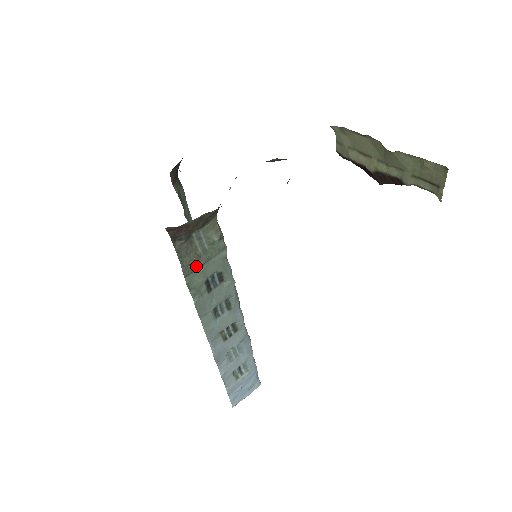
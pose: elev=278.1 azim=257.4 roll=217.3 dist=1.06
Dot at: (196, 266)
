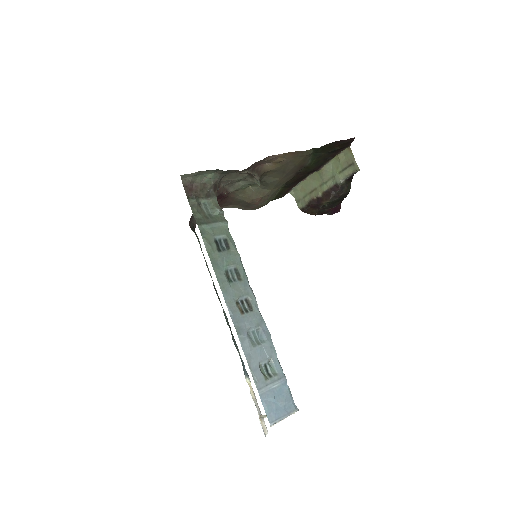
Dot at: (206, 222)
